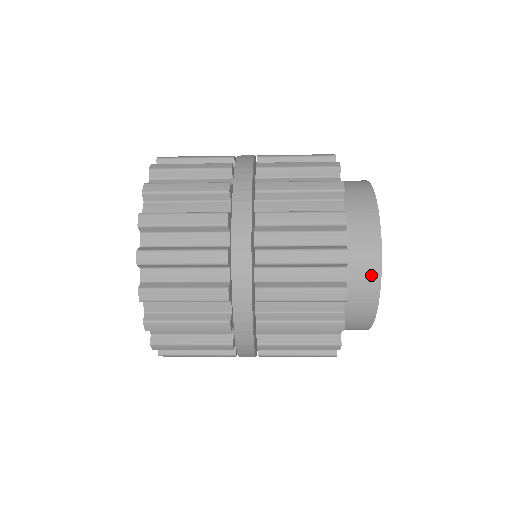
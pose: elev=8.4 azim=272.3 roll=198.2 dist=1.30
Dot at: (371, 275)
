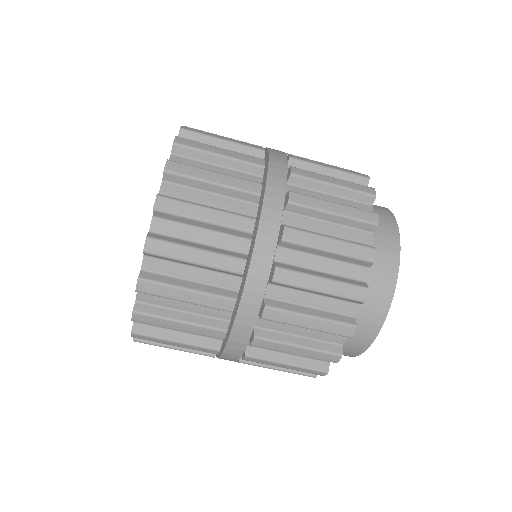
Dot at: (385, 287)
